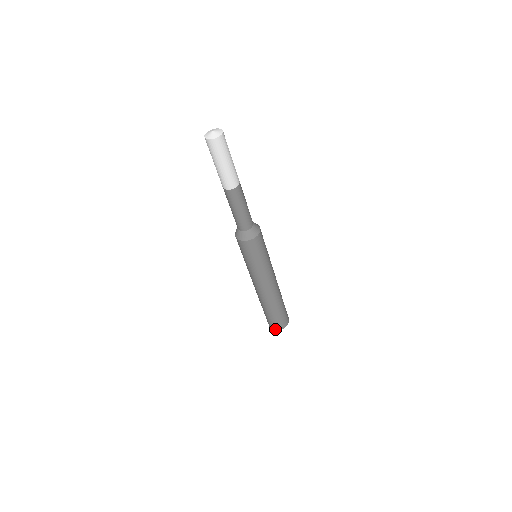
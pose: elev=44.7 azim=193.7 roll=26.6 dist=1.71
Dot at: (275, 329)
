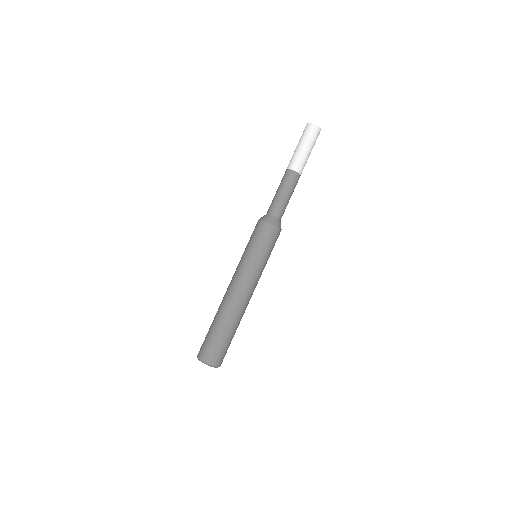
Dot at: (200, 357)
